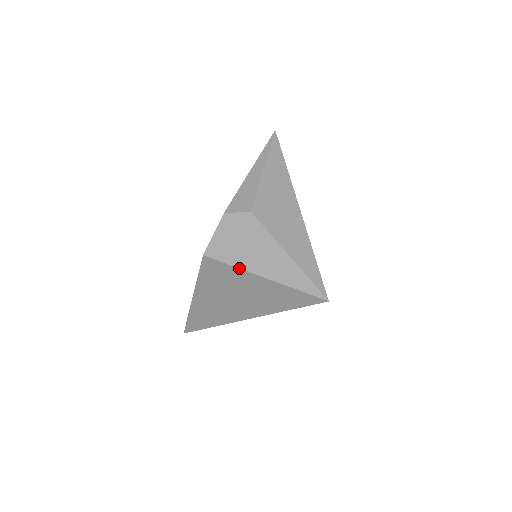
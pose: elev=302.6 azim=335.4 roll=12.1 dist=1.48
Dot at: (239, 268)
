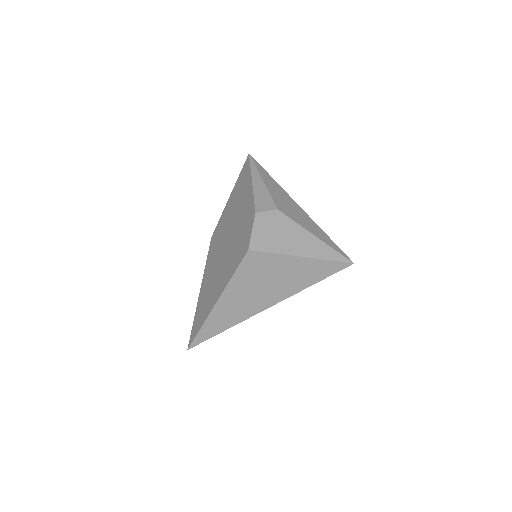
Dot at: (282, 254)
